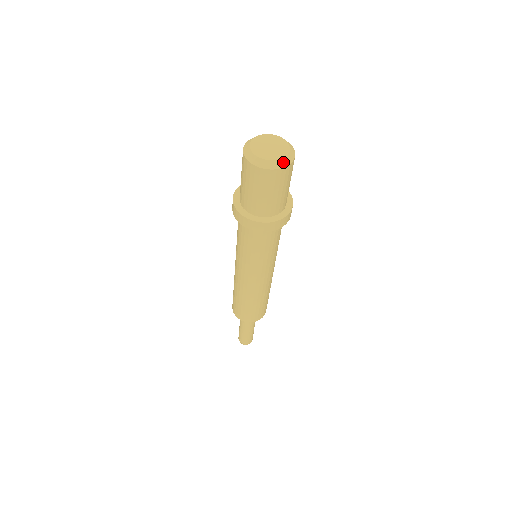
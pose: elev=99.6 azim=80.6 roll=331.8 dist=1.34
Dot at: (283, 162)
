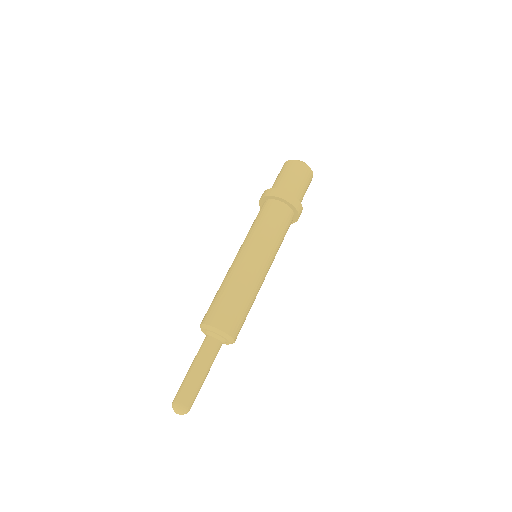
Dot at: (305, 163)
